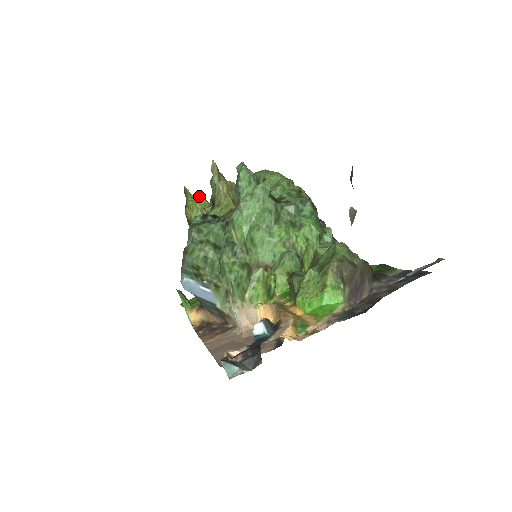
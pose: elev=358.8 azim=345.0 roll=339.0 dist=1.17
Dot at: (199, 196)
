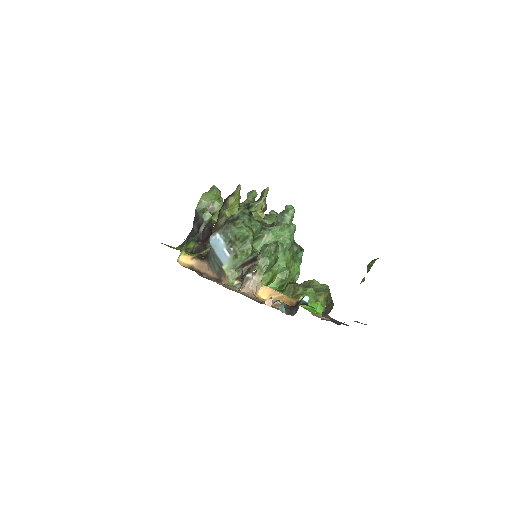
Dot at: occluded
